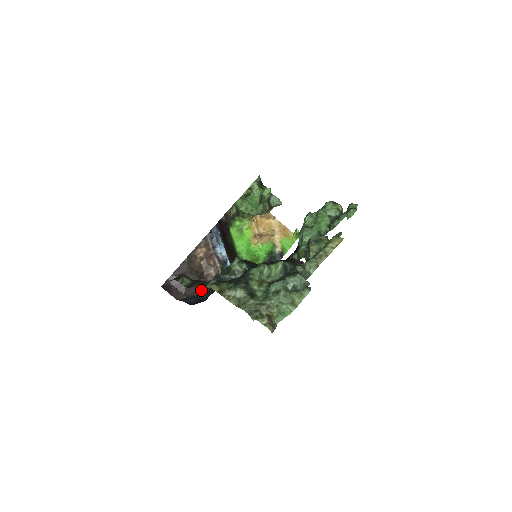
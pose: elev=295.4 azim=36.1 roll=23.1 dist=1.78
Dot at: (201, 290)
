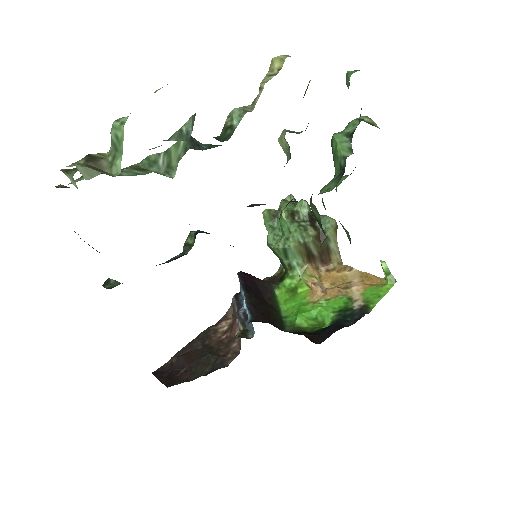
Dot at: (211, 371)
